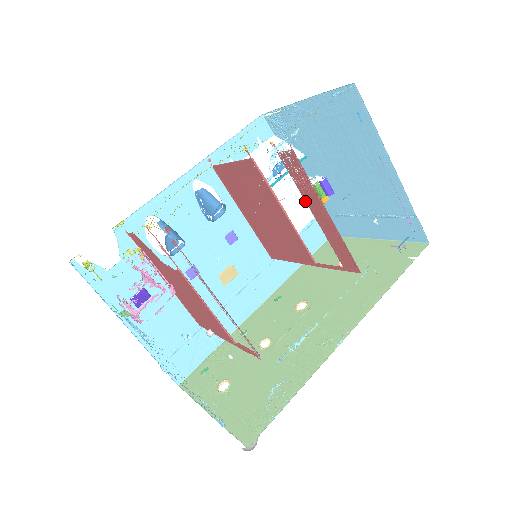
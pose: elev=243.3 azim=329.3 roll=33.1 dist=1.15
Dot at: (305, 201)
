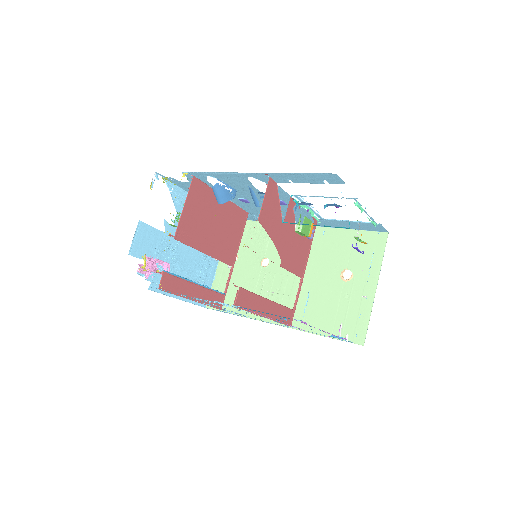
Dot at: (368, 215)
